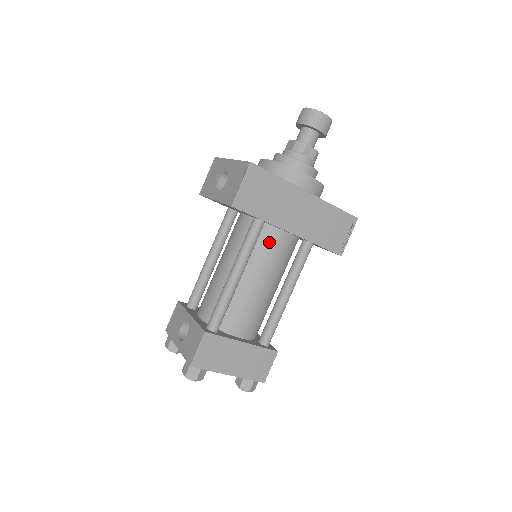
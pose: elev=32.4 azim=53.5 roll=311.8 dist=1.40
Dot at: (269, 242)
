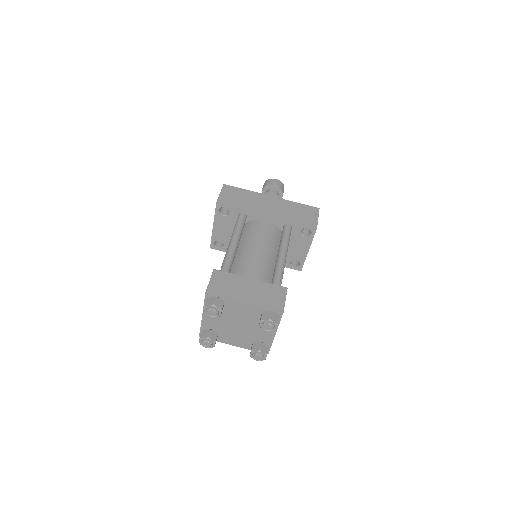
Dot at: (255, 228)
